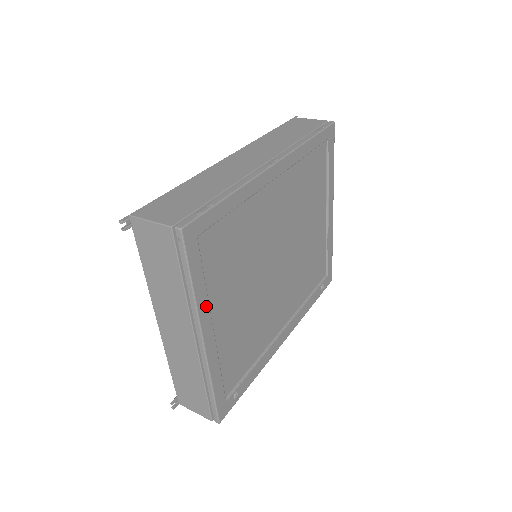
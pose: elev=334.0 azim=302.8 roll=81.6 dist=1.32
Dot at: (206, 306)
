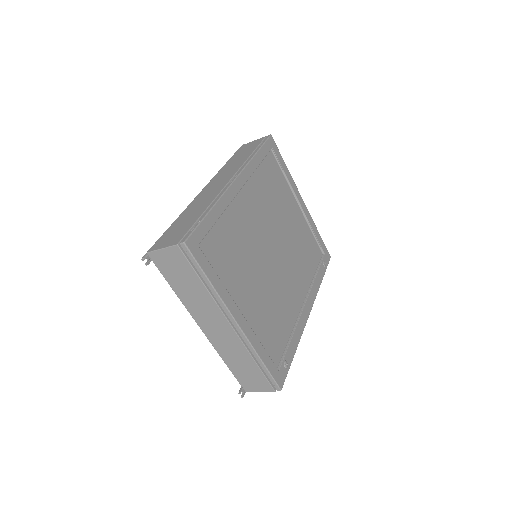
Dot at: (227, 296)
